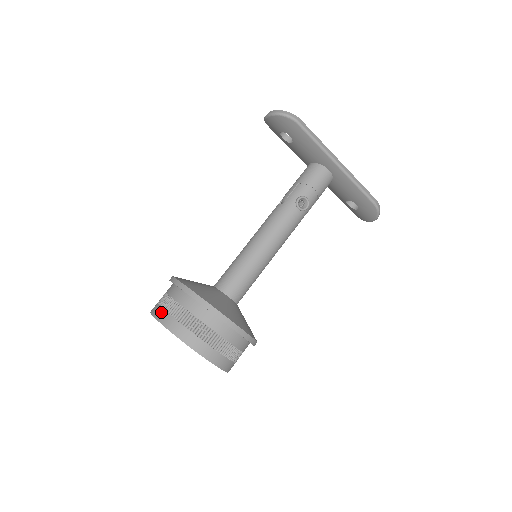
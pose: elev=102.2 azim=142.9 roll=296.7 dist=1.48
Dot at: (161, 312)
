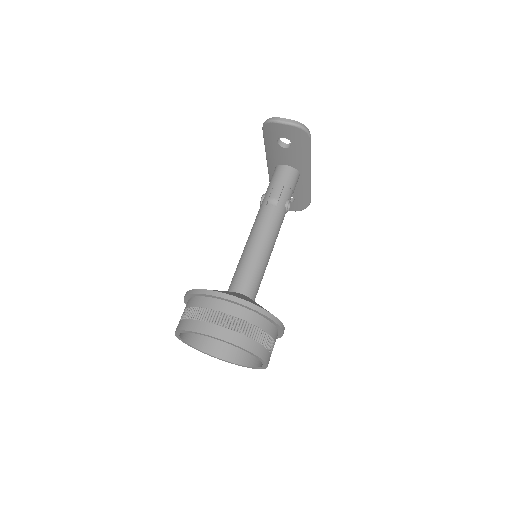
Dot at: (232, 334)
